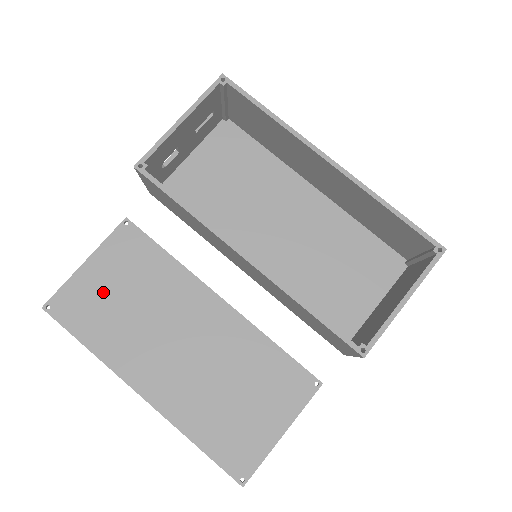
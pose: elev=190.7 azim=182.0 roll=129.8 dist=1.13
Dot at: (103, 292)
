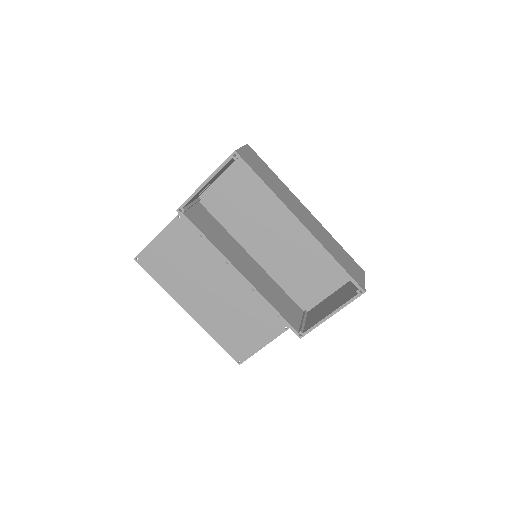
Dot at: (167, 256)
